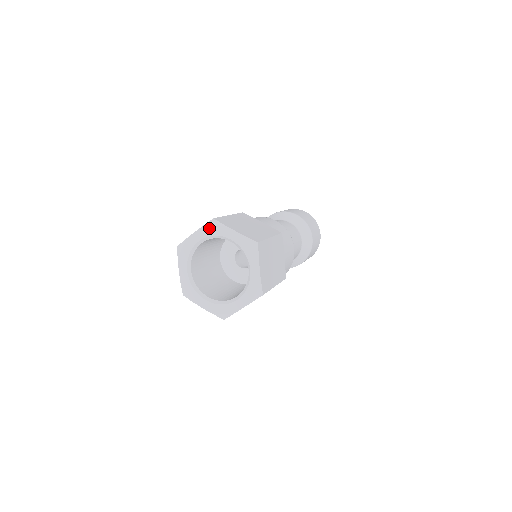
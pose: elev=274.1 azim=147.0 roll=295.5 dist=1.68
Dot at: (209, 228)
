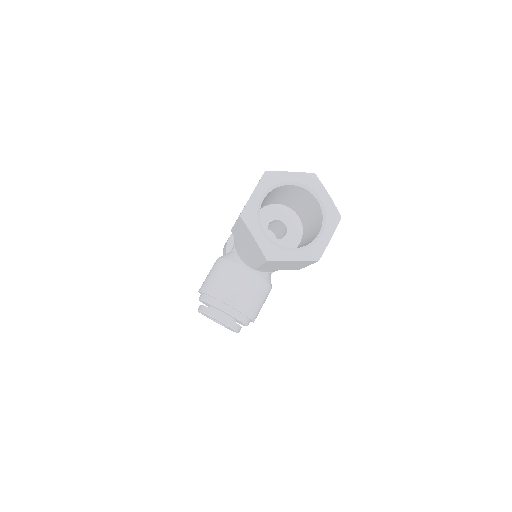
Dot at: (266, 181)
